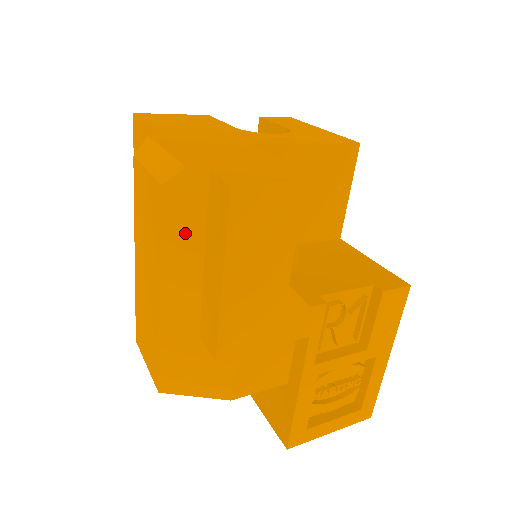
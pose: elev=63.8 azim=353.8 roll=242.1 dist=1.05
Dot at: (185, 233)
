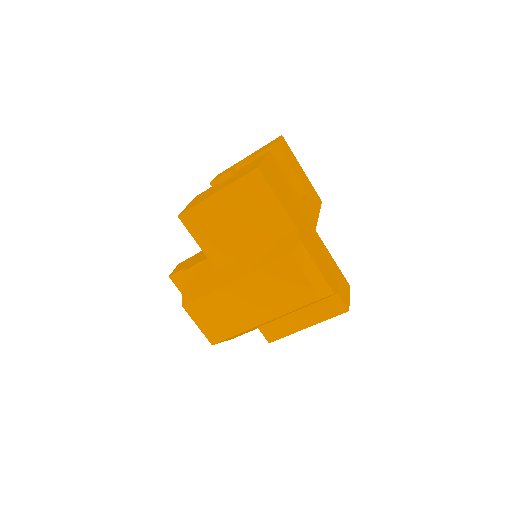
Dot at: occluded
